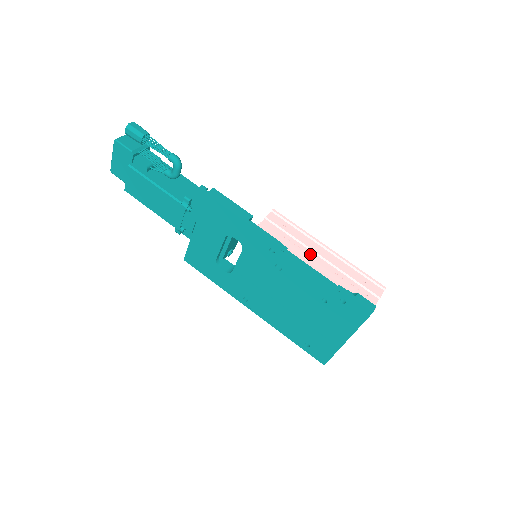
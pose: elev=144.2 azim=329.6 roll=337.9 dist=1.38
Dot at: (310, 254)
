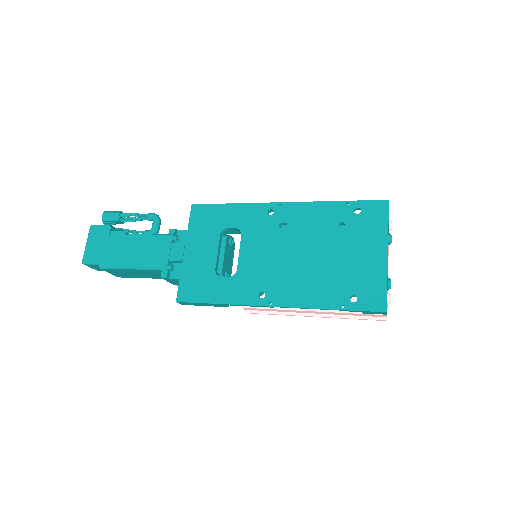
Dot at: occluded
